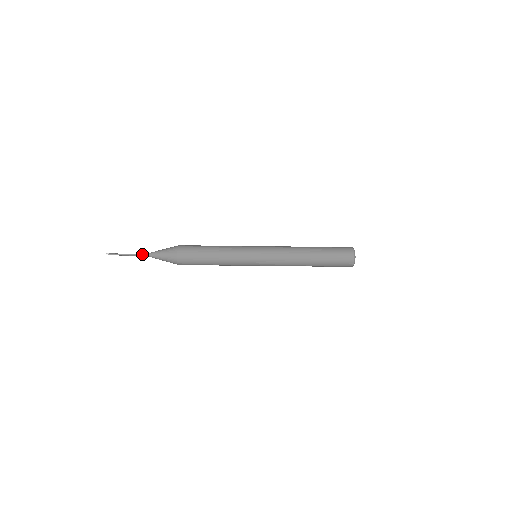
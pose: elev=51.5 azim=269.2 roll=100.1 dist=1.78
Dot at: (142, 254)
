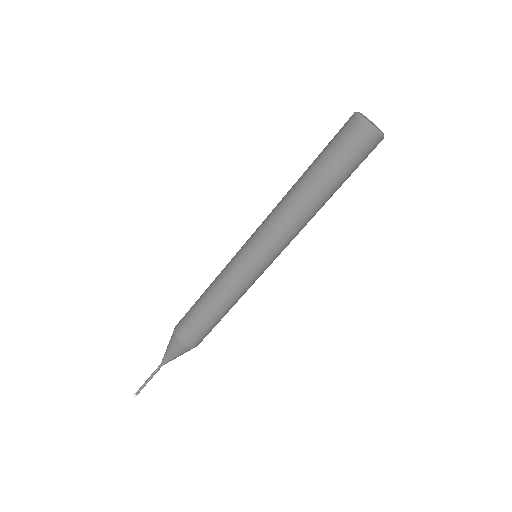
Dot at: (158, 366)
